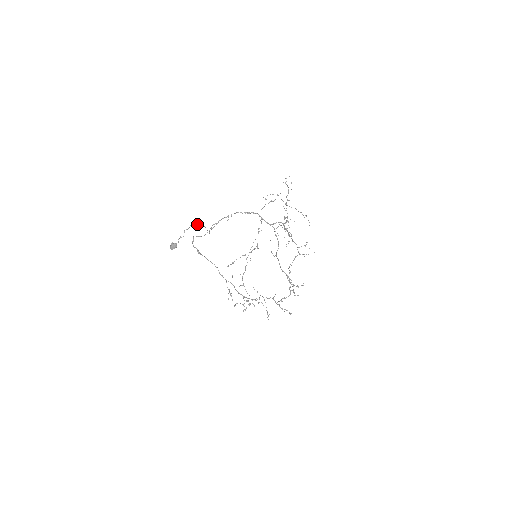
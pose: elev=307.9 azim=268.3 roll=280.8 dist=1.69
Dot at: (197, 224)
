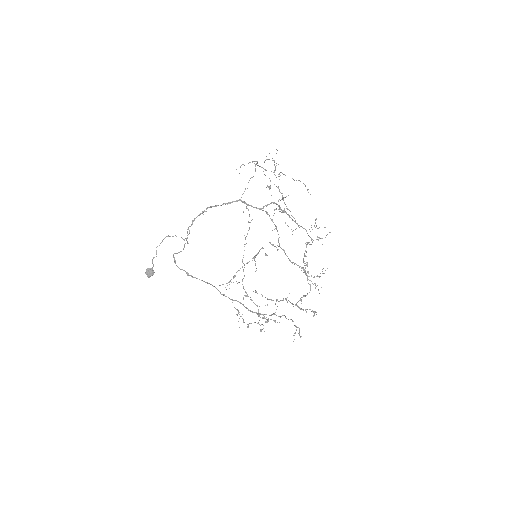
Dot at: (170, 236)
